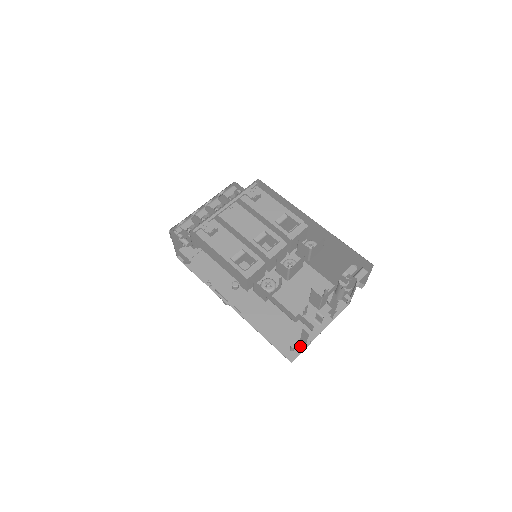
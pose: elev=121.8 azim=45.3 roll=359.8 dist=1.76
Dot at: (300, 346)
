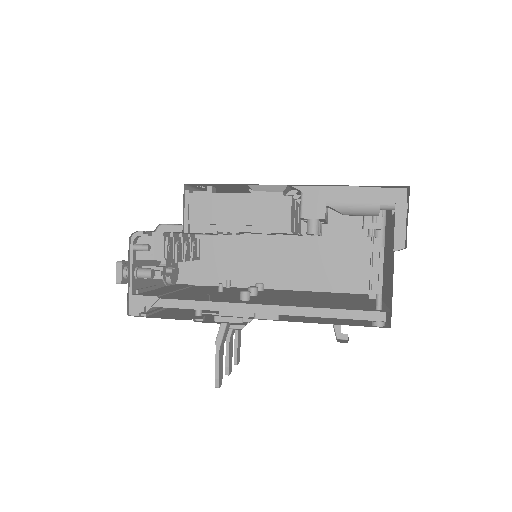
Dot at: (399, 250)
